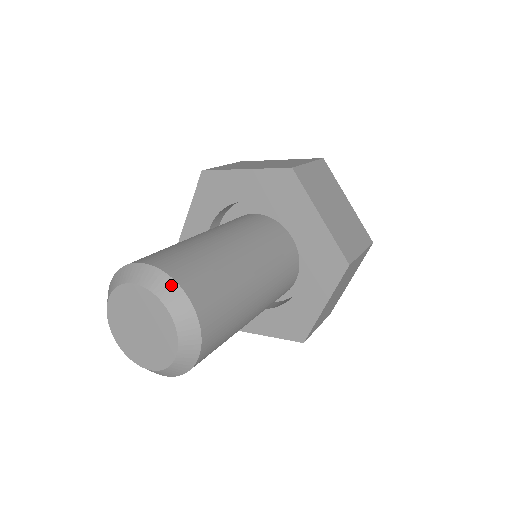
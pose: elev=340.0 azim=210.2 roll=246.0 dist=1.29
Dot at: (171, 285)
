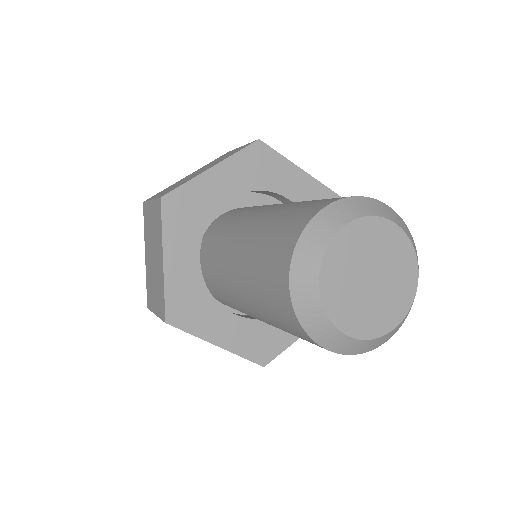
Dot at: occluded
